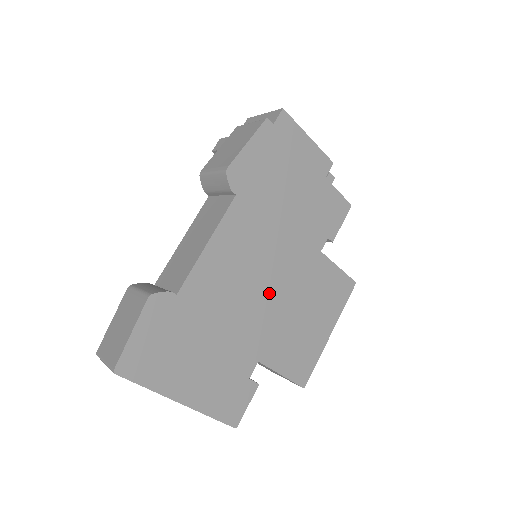
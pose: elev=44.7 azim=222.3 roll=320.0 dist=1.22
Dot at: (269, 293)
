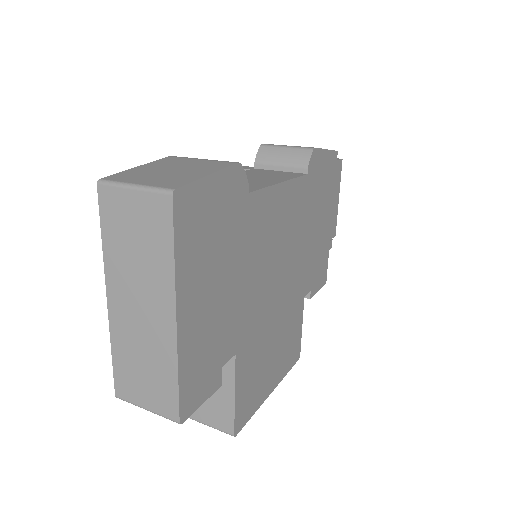
Dot at: (275, 289)
